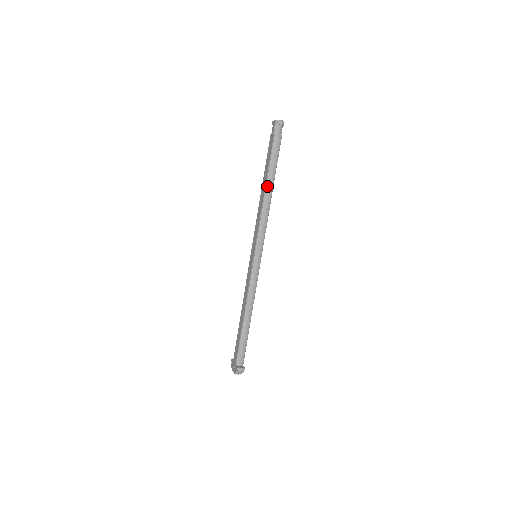
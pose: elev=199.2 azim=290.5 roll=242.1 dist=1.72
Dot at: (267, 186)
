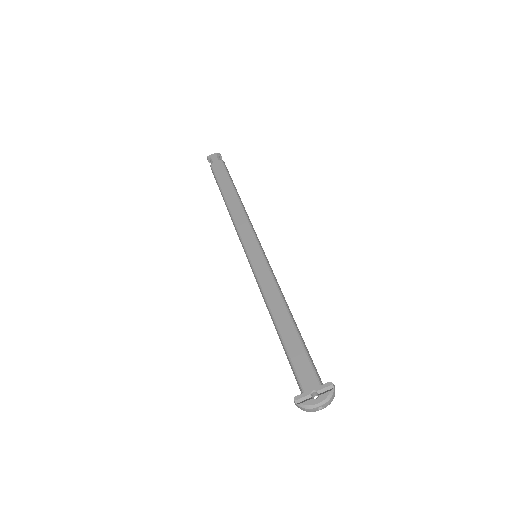
Dot at: (237, 193)
